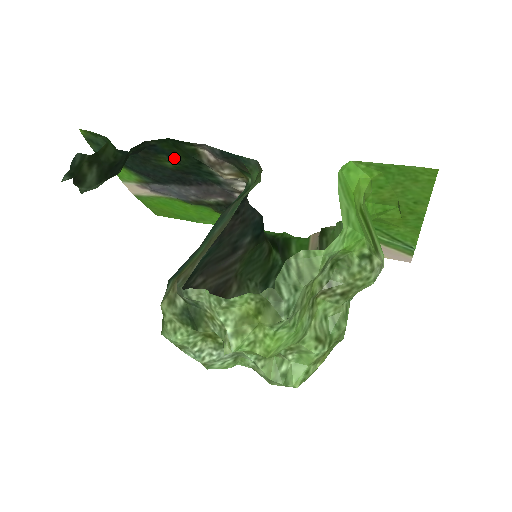
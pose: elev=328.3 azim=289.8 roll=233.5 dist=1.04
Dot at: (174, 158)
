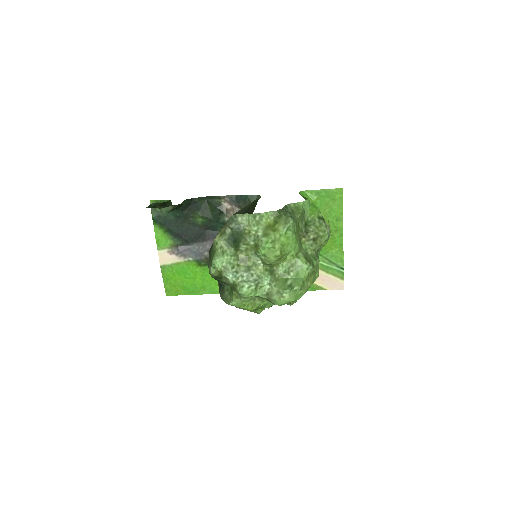
Dot at: (205, 213)
